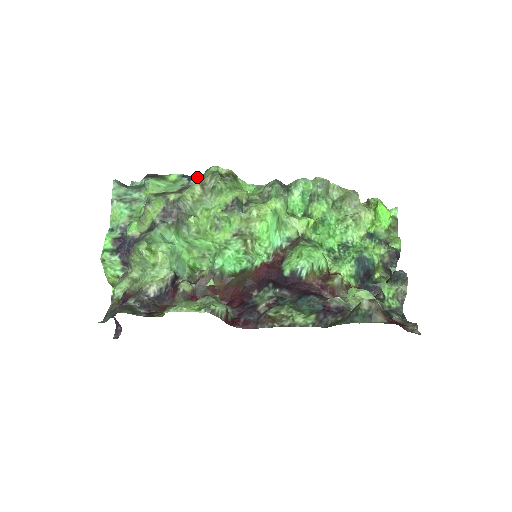
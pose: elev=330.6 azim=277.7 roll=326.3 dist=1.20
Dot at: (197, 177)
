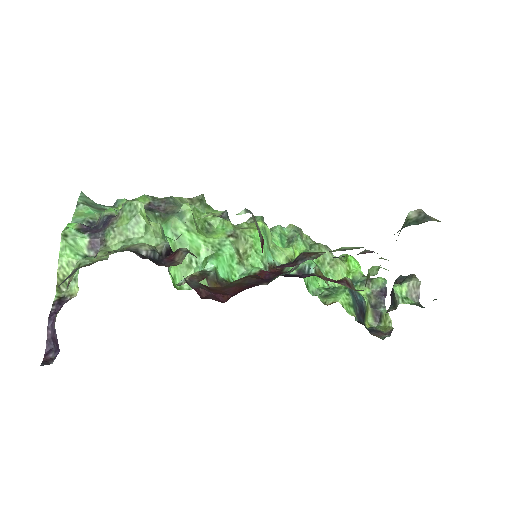
Dot at: occluded
